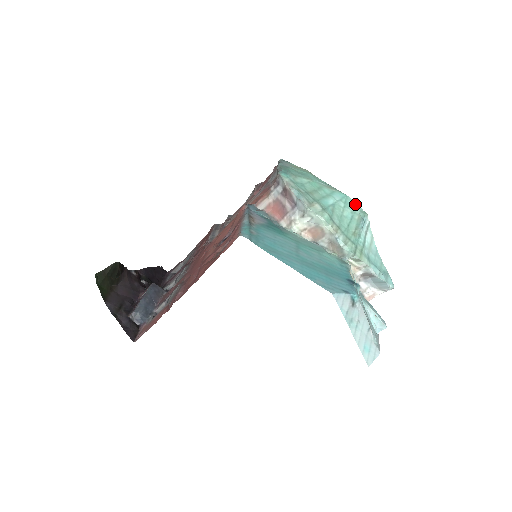
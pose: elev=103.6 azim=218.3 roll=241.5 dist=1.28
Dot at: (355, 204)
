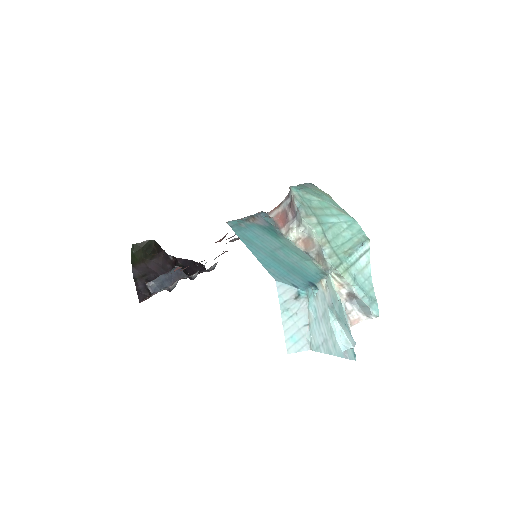
Dot at: (360, 229)
